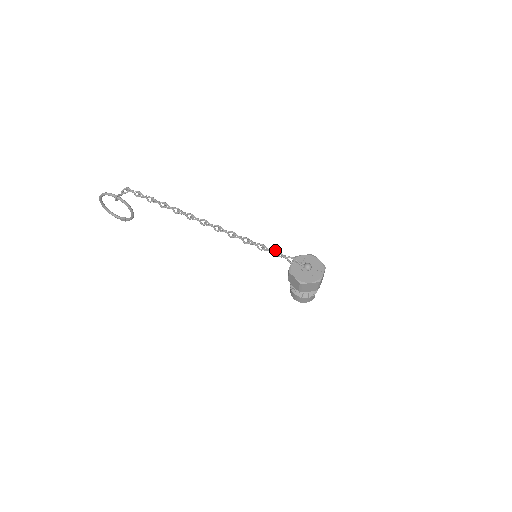
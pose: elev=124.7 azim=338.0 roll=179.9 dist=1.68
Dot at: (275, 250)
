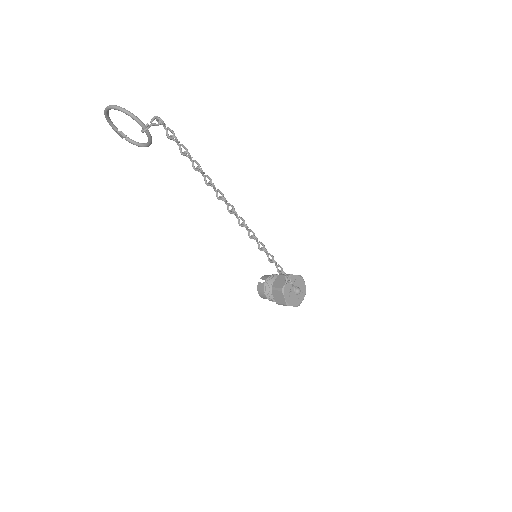
Dot at: (280, 266)
